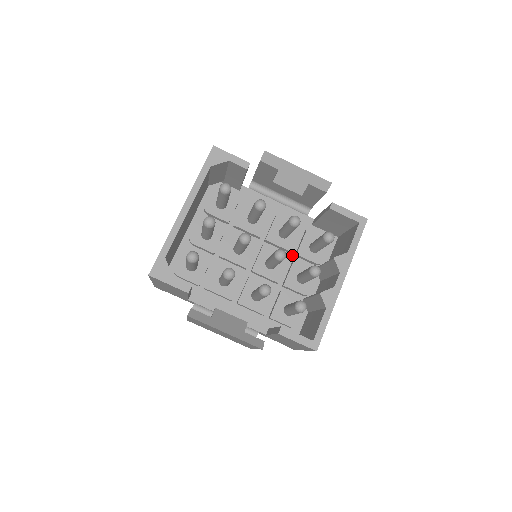
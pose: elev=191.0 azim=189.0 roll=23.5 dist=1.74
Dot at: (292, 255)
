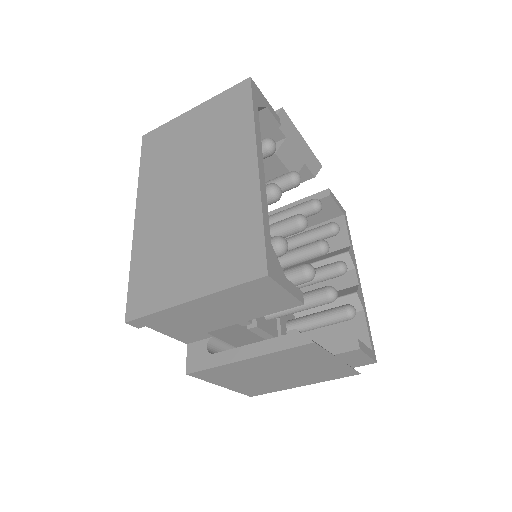
Dot at: occluded
